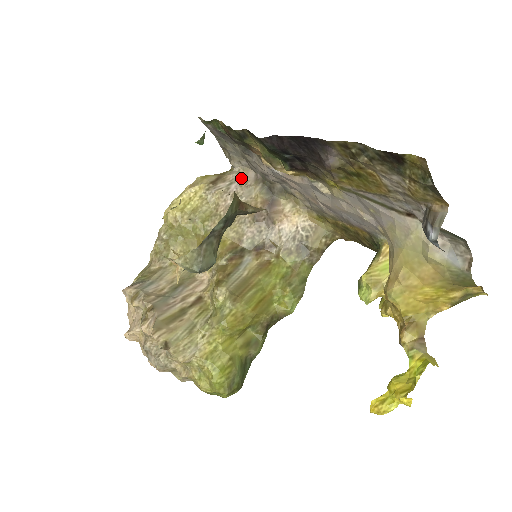
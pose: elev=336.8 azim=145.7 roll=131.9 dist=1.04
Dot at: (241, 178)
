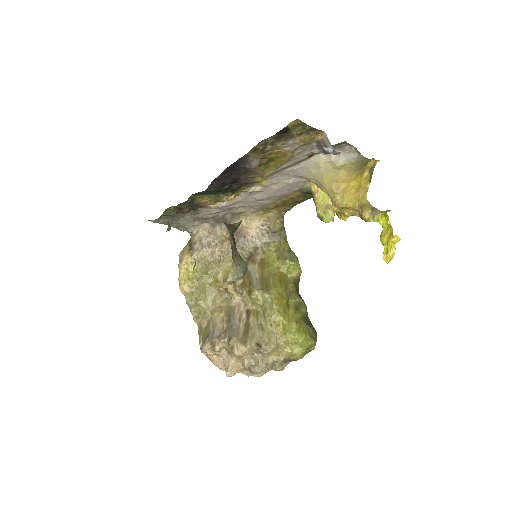
Dot at: (203, 233)
